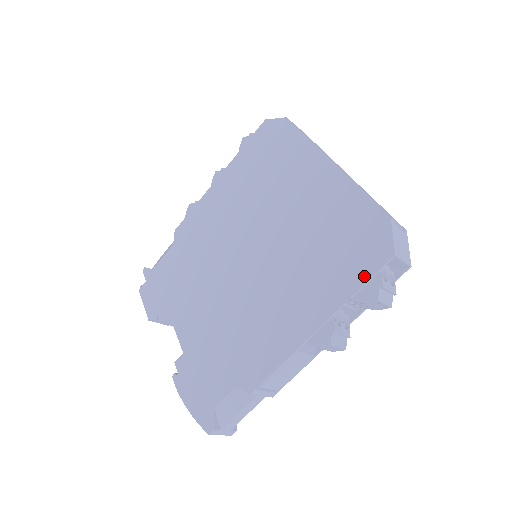
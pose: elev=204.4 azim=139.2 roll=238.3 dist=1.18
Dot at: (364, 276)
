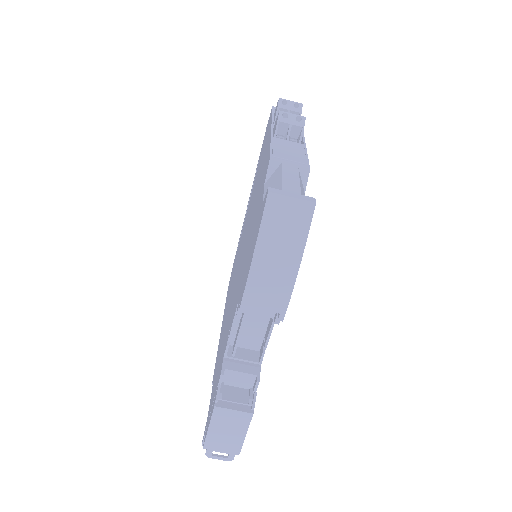
Dot at: (270, 118)
